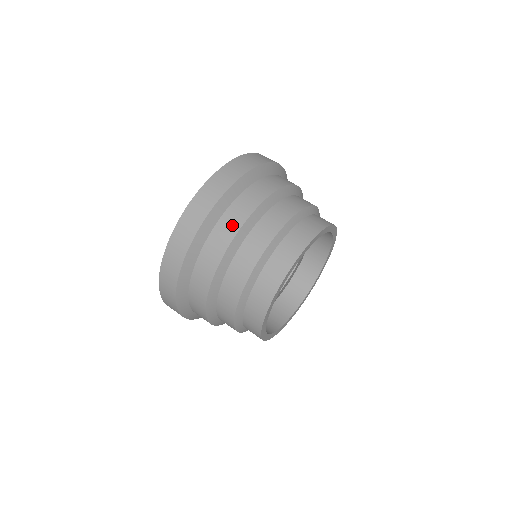
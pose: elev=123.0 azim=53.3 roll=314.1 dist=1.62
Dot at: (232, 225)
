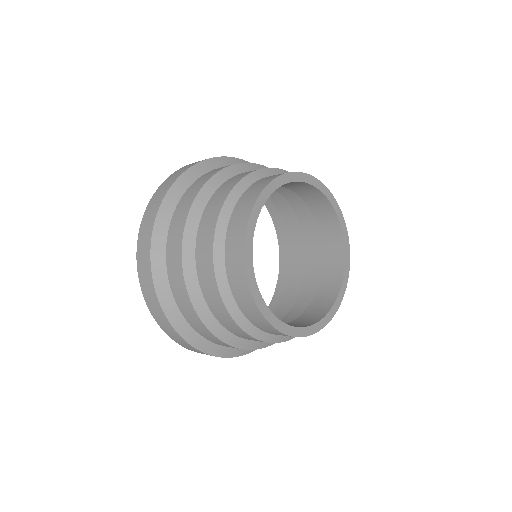
Dot at: occluded
